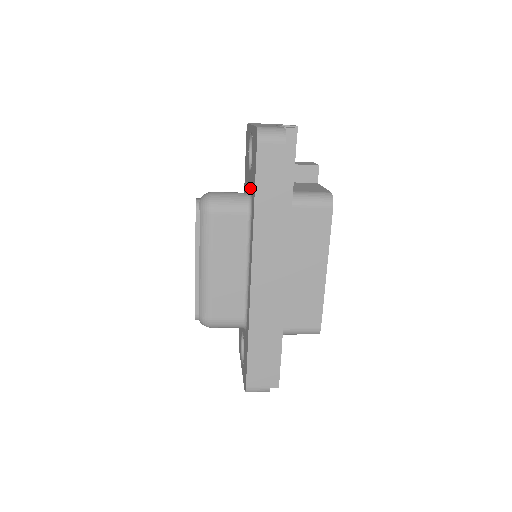
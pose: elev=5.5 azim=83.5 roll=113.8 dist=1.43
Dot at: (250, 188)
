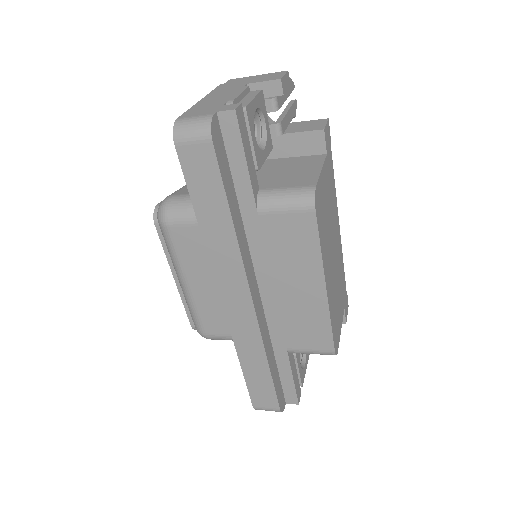
Dot at: occluded
